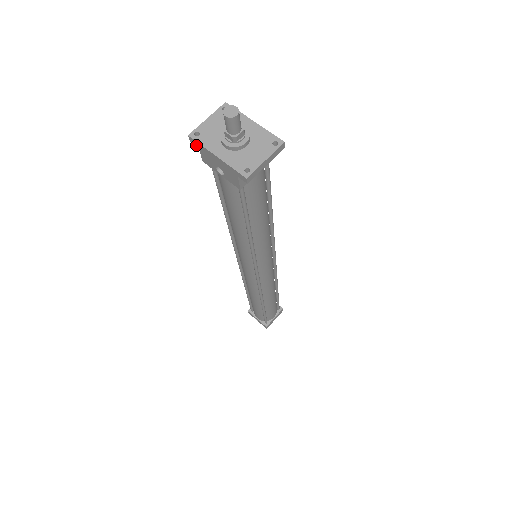
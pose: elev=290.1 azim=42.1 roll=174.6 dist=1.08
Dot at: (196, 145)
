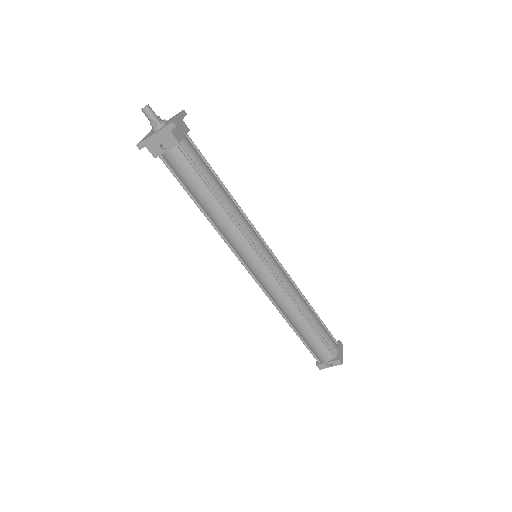
Dot at: (143, 147)
